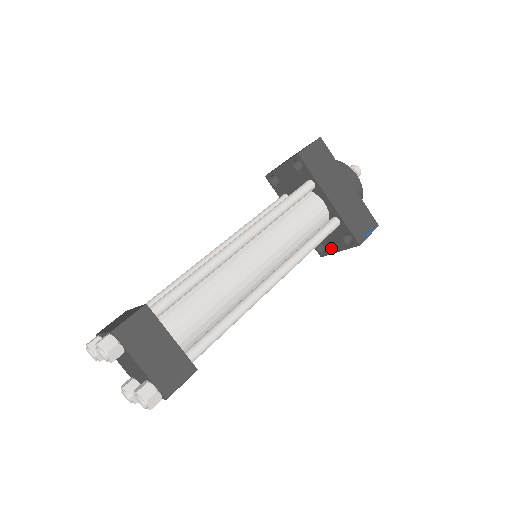
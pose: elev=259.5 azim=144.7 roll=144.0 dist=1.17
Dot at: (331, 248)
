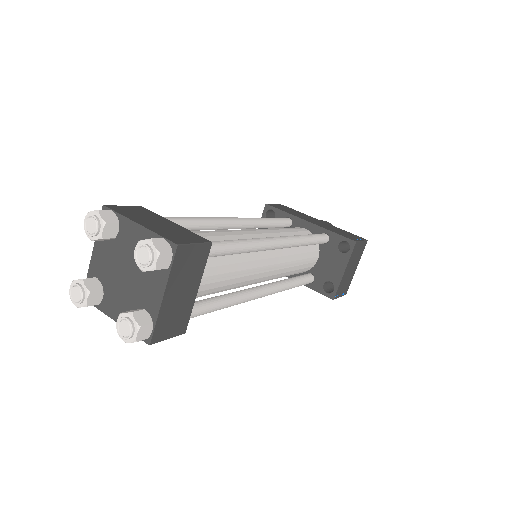
Dot at: (336, 276)
